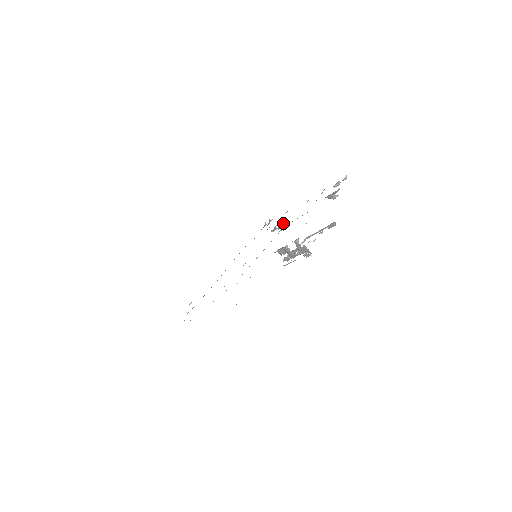
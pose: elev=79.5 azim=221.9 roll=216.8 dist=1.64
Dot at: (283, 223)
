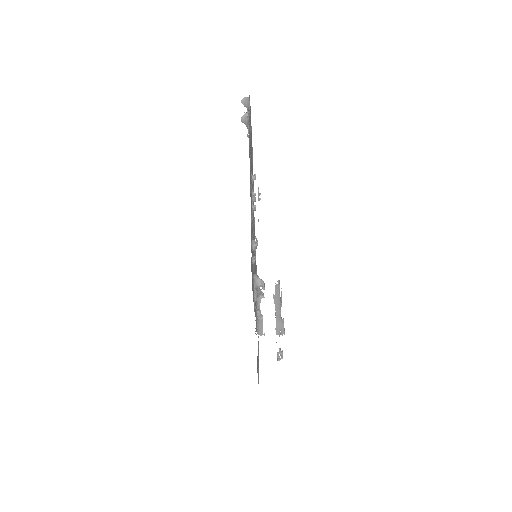
Dot at: (253, 195)
